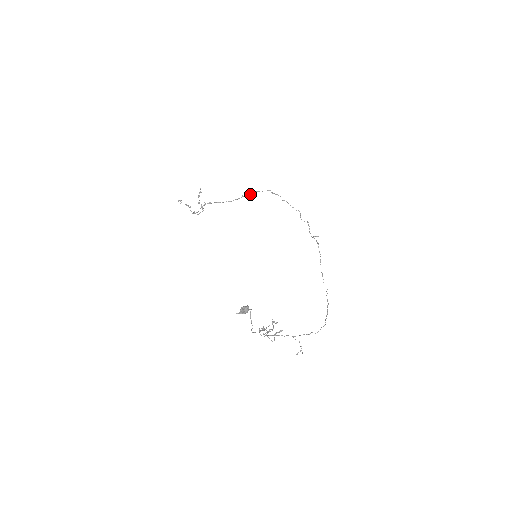
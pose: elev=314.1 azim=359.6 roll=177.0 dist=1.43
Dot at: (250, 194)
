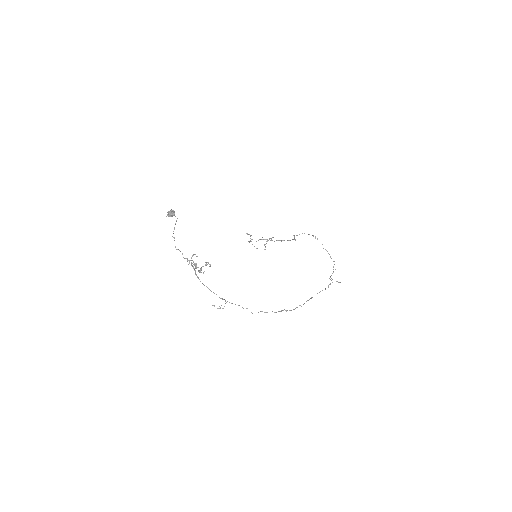
Dot at: (297, 235)
